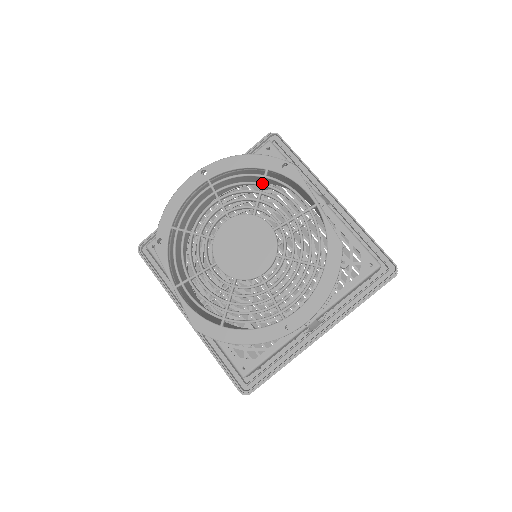
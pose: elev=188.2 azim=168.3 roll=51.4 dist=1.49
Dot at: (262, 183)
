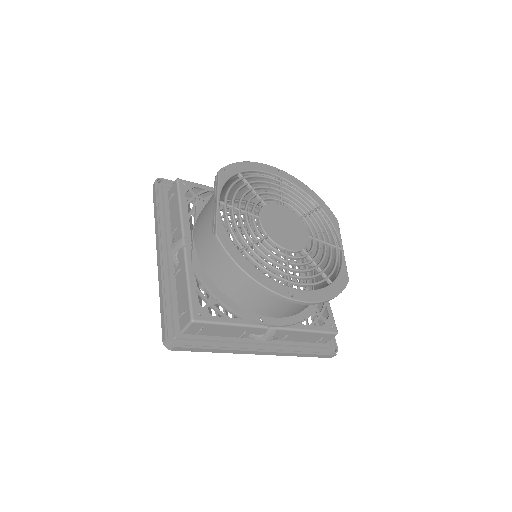
Dot at: (314, 209)
